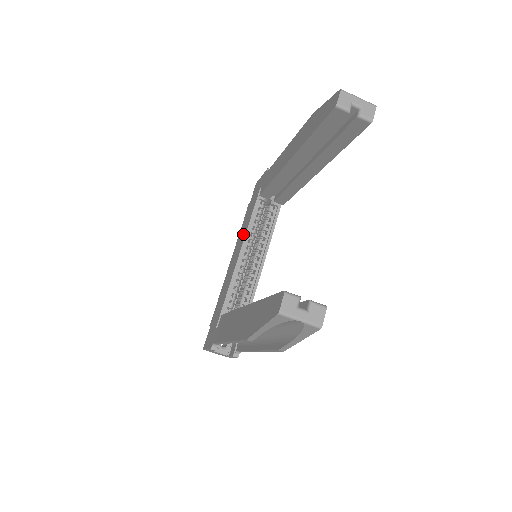
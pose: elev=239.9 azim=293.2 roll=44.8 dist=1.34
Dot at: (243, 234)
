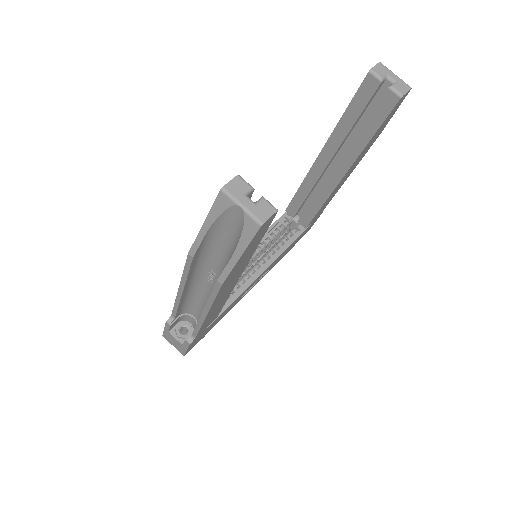
Dot at: occluded
